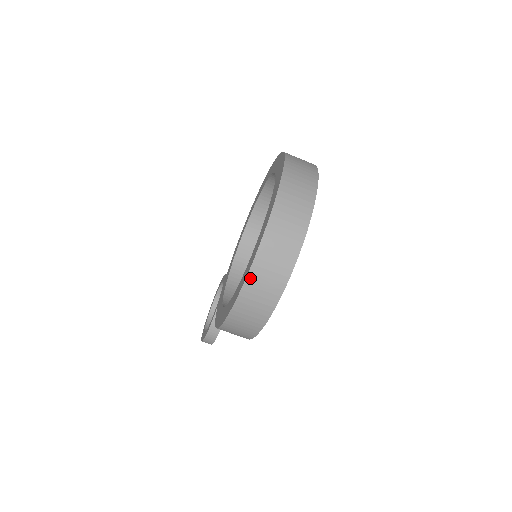
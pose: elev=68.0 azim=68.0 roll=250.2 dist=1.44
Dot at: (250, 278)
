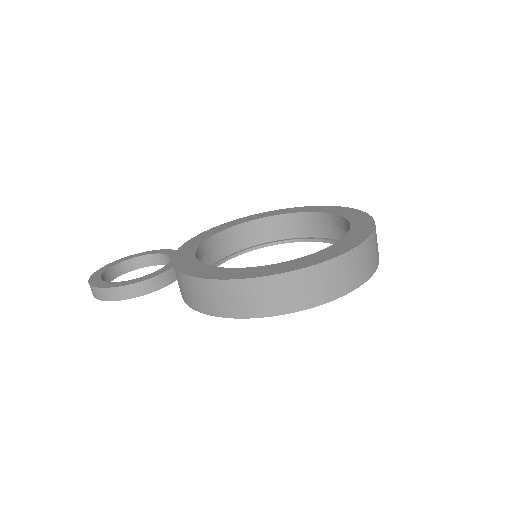
Dot at: (342, 258)
